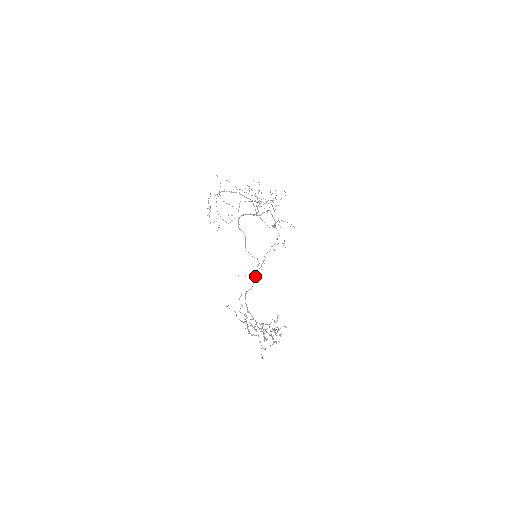
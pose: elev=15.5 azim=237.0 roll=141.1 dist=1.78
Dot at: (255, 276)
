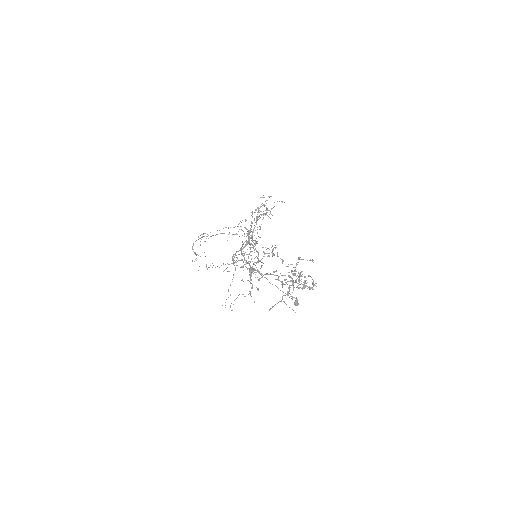
Dot at: occluded
